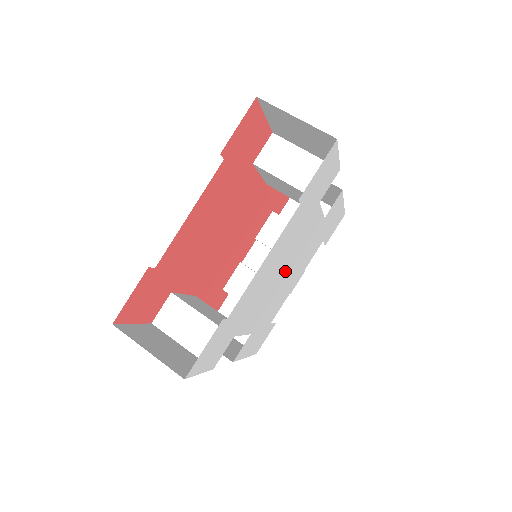
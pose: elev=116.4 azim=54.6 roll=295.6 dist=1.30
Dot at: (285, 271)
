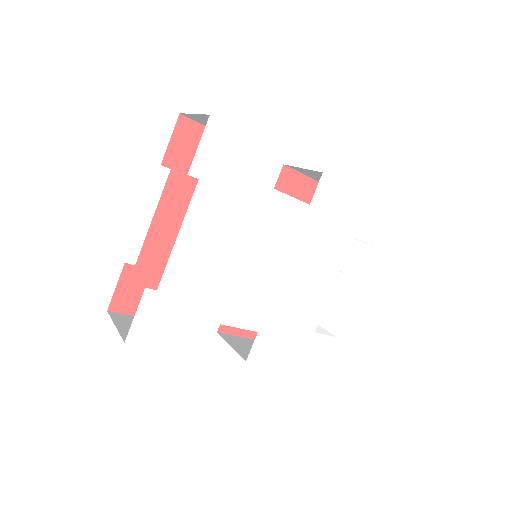
Dot at: (266, 261)
